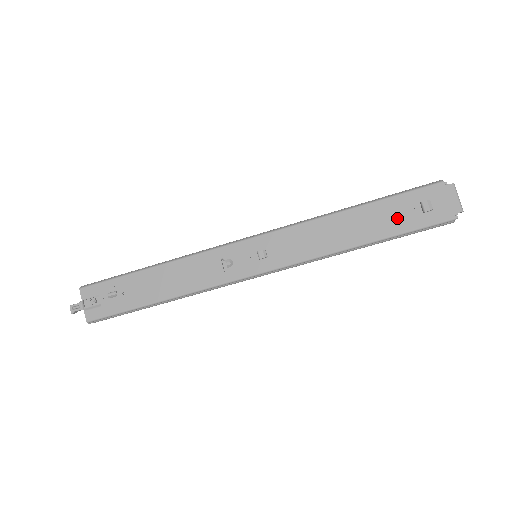
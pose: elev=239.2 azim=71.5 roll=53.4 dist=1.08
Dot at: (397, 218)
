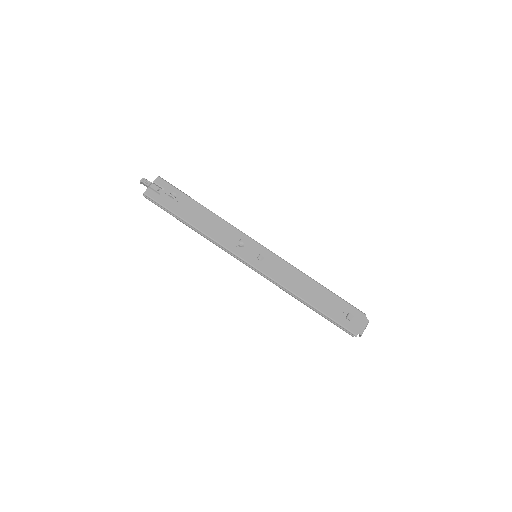
Dot at: (333, 308)
